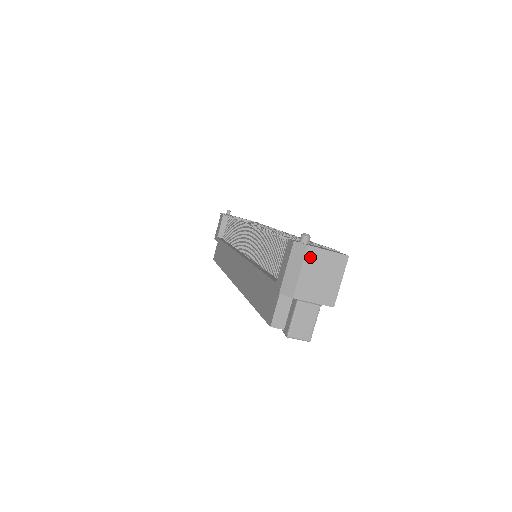
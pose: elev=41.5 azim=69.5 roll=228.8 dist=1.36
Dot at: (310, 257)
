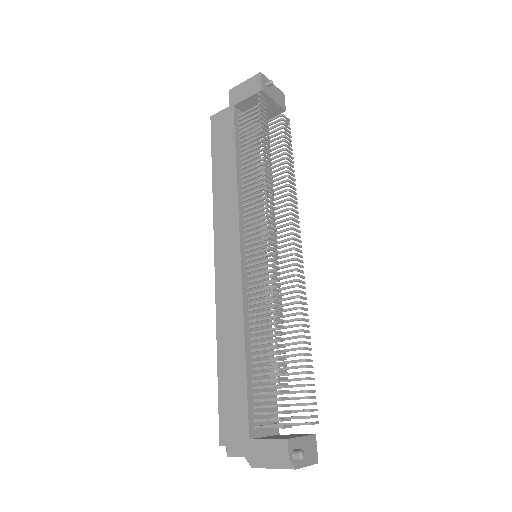
Dot at: (290, 468)
